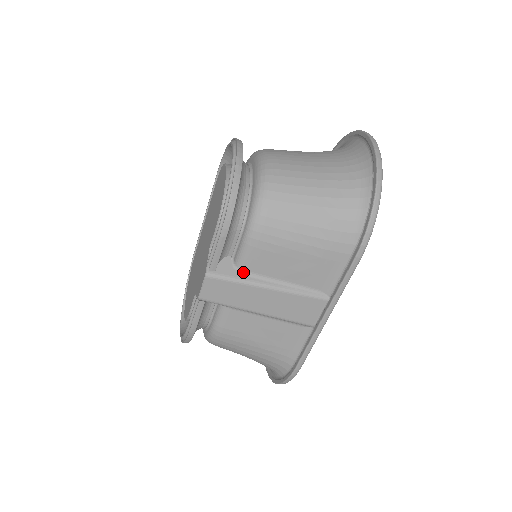
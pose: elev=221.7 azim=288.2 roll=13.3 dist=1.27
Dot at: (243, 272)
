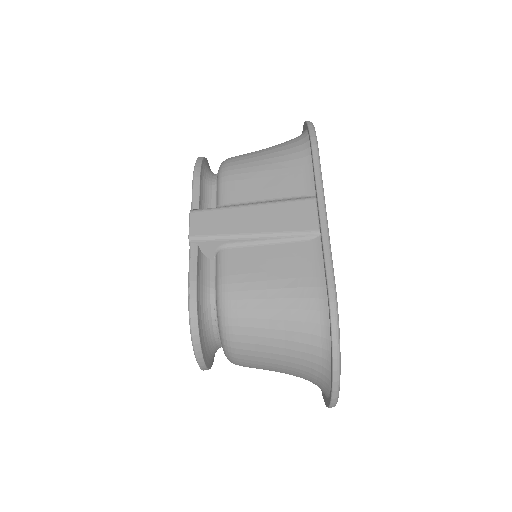
Dot at: occluded
